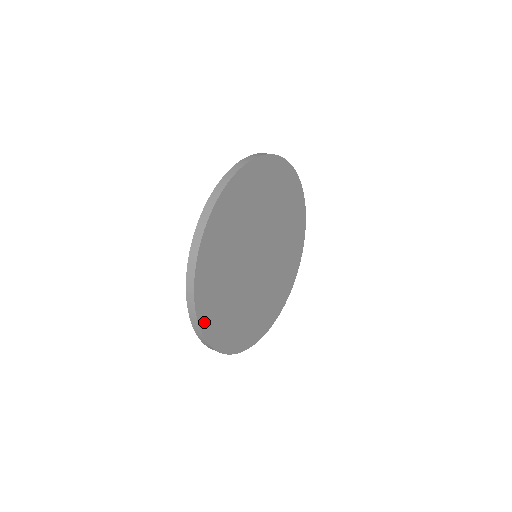
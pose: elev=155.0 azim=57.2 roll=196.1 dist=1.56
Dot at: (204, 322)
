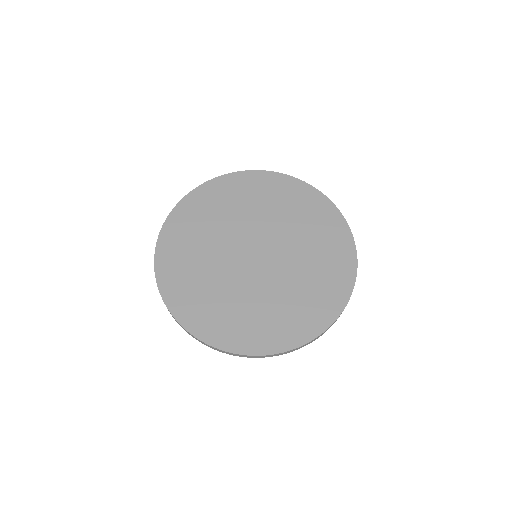
Dot at: (213, 339)
